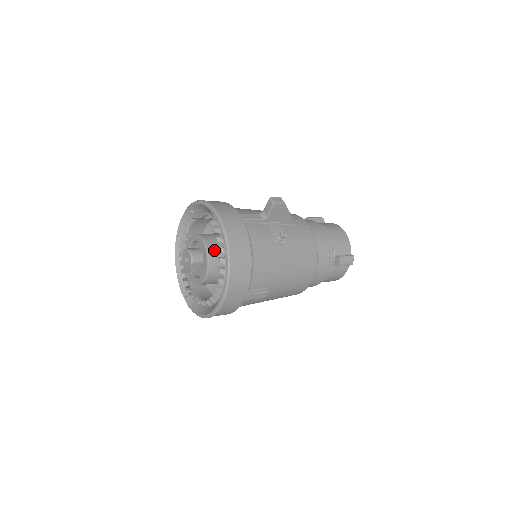
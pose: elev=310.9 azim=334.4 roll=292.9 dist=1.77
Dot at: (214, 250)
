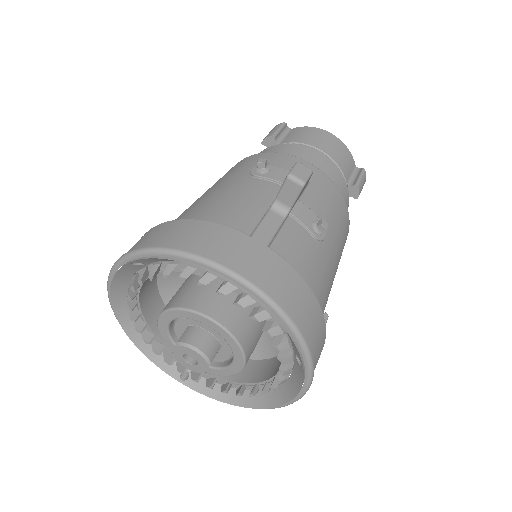
Dot at: (239, 323)
